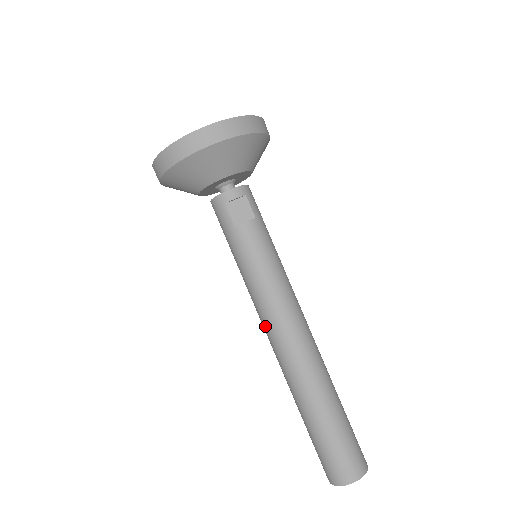
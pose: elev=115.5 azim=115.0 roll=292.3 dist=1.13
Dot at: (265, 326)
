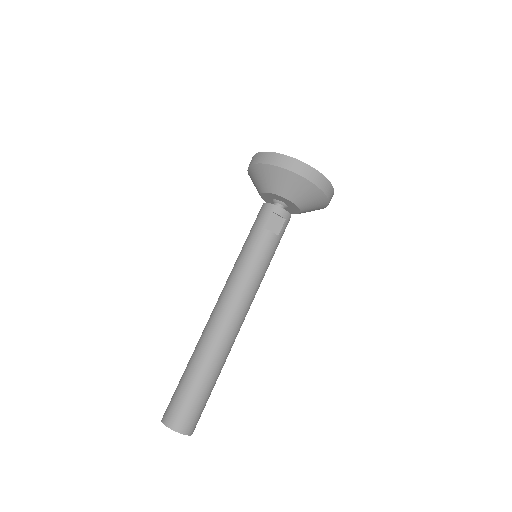
Dot at: (222, 296)
